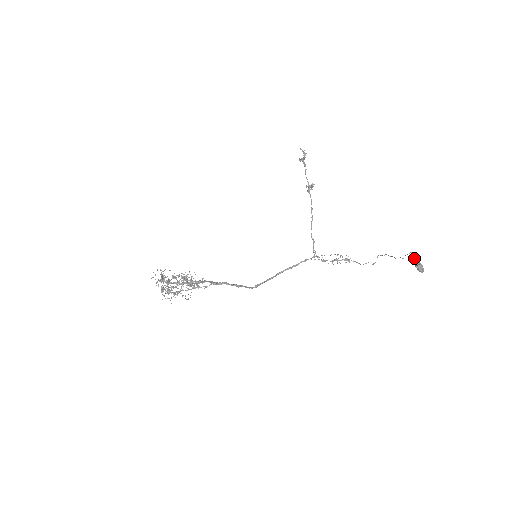
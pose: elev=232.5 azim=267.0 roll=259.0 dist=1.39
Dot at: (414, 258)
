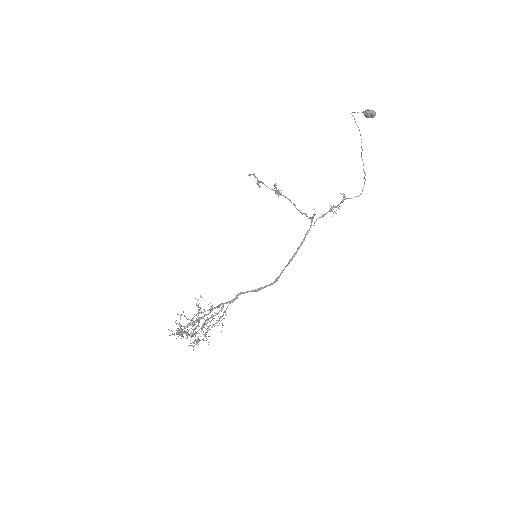
Dot at: occluded
